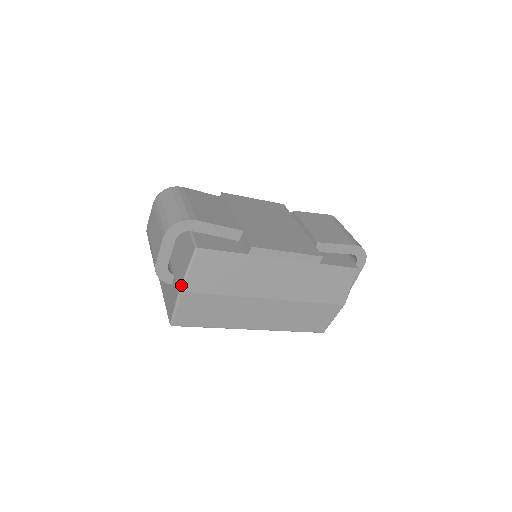
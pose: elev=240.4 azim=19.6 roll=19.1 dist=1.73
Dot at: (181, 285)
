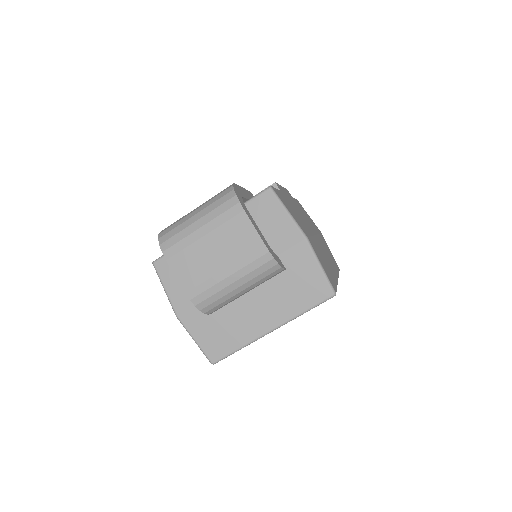
Dot at: (301, 231)
